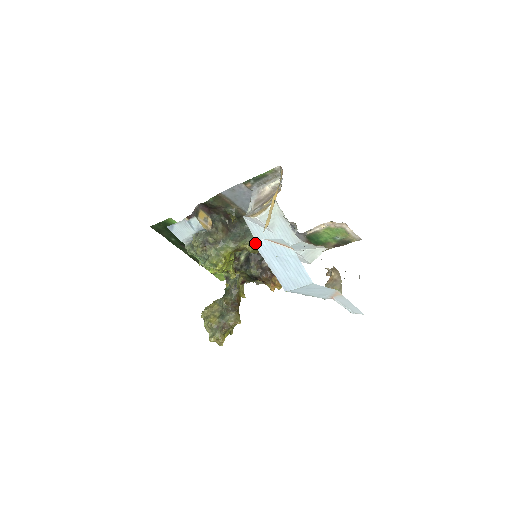
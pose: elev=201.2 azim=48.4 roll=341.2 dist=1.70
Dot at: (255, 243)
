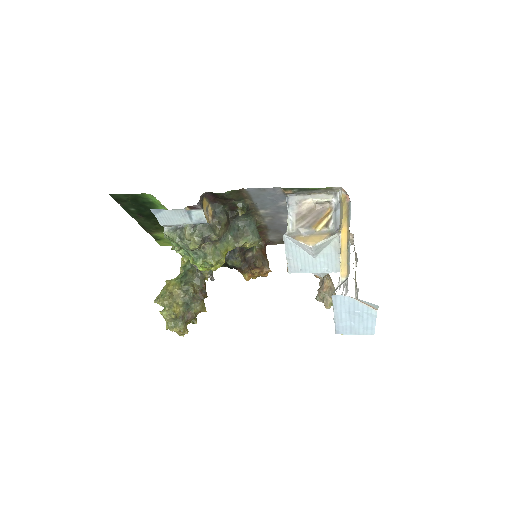
Dot at: (335, 296)
